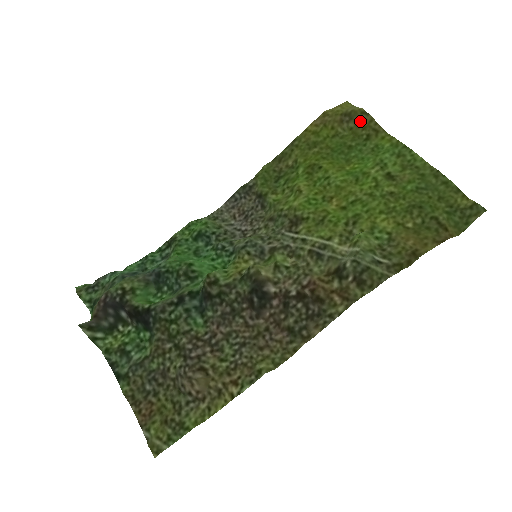
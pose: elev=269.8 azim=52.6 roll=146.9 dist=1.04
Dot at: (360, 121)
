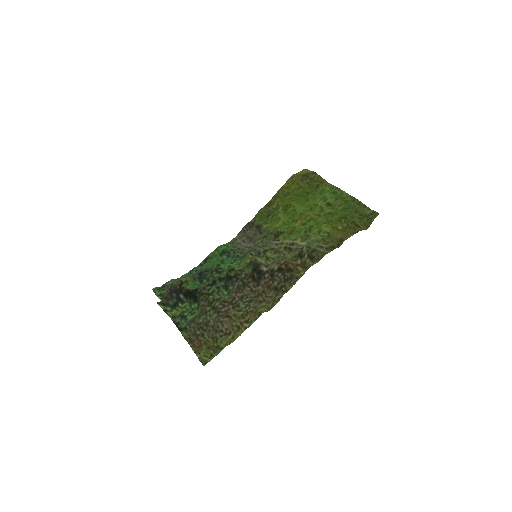
Dot at: (312, 178)
